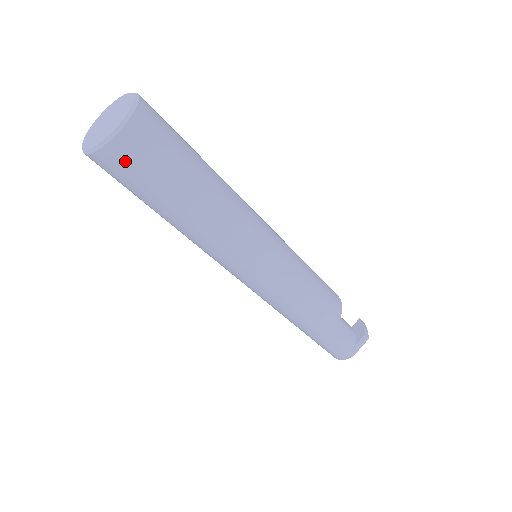
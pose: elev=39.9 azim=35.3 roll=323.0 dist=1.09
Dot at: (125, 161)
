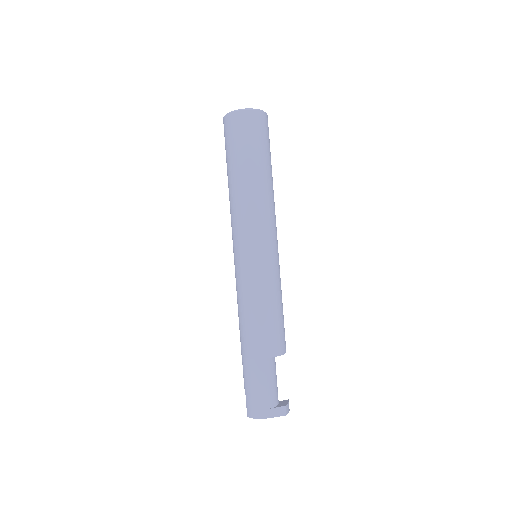
Dot at: (242, 124)
